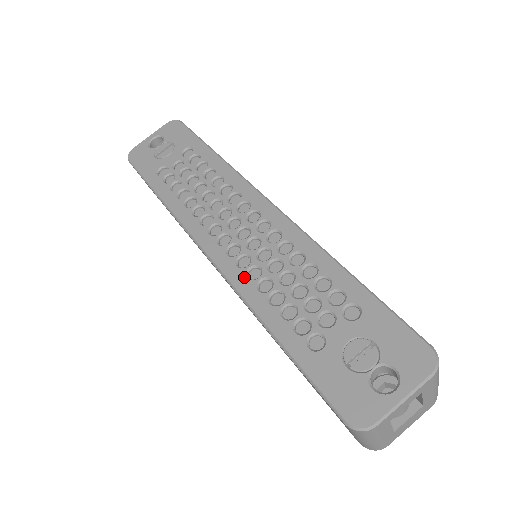
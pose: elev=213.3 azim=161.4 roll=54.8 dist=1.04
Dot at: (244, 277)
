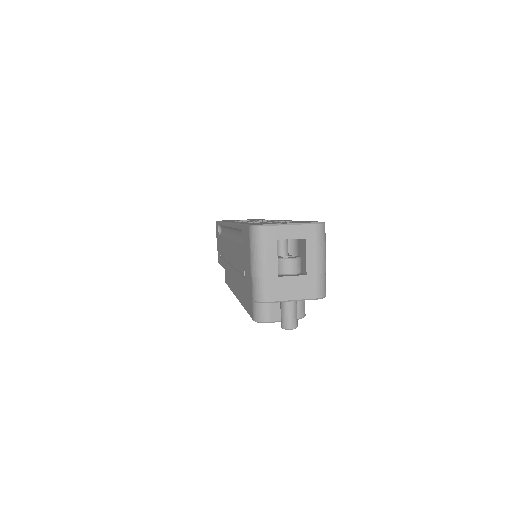
Dot at: occluded
